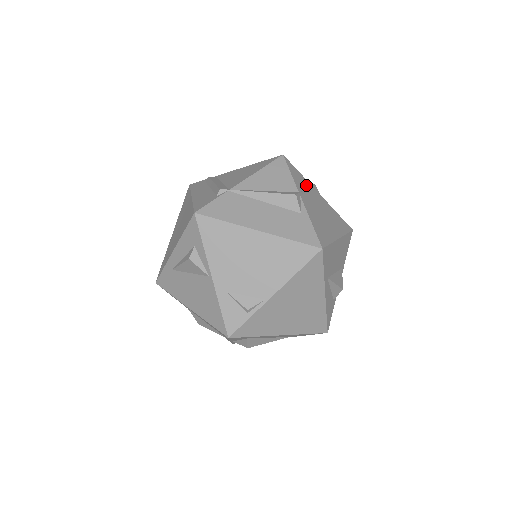
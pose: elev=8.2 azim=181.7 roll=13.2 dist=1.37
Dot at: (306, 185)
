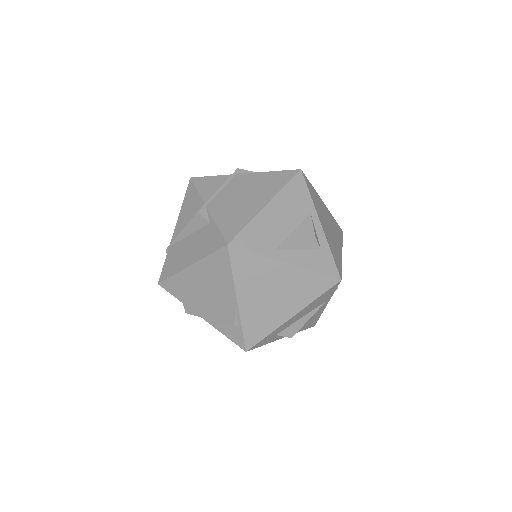
Dot at: (221, 183)
